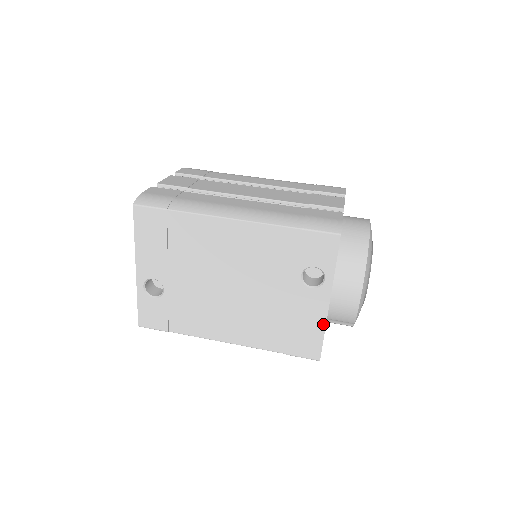
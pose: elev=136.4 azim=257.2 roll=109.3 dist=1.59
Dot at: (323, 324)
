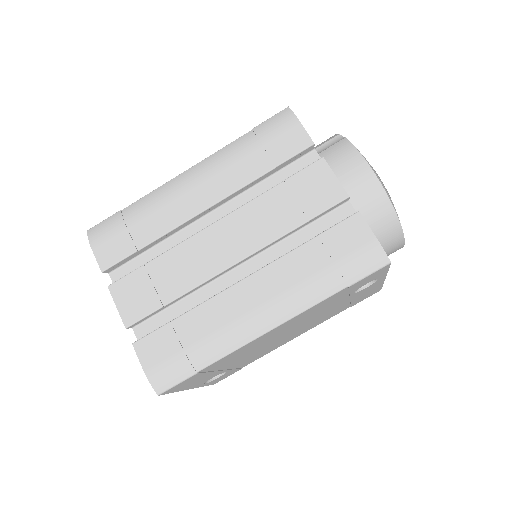
Dot at: (381, 285)
